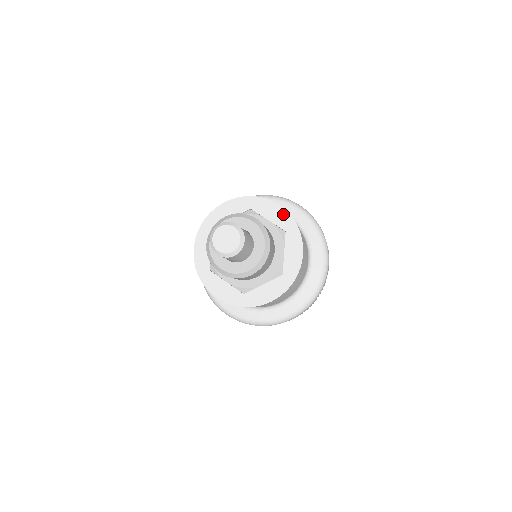
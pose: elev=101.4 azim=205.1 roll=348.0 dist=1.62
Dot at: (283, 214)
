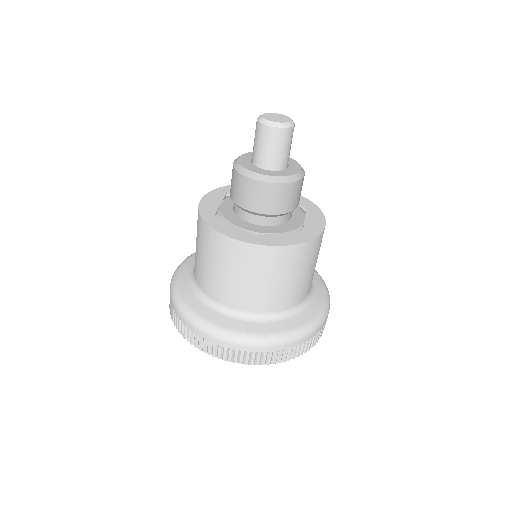
Dot at: occluded
